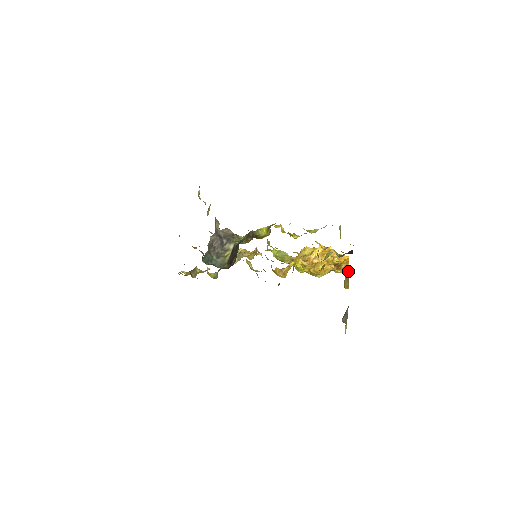
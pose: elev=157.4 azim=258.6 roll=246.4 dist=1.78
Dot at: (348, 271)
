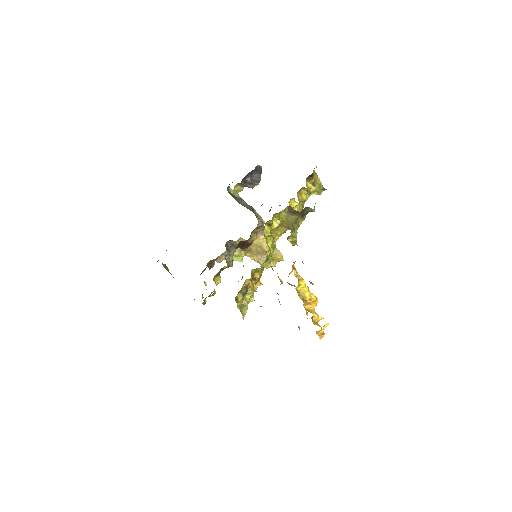
Dot at: occluded
